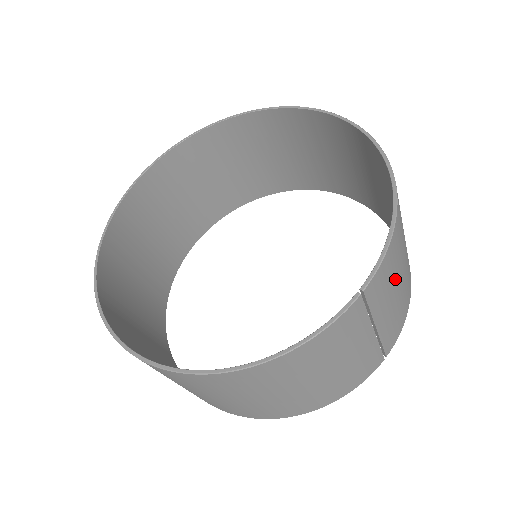
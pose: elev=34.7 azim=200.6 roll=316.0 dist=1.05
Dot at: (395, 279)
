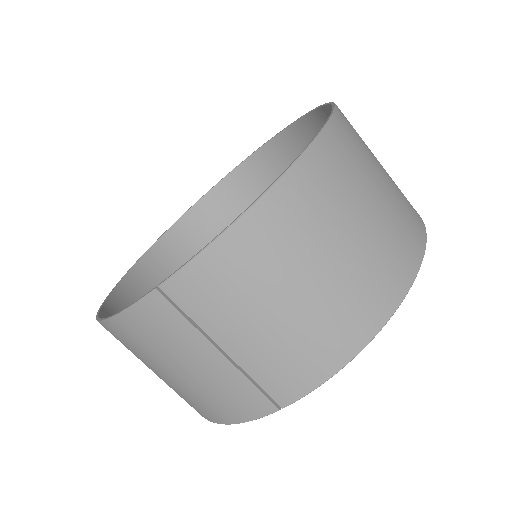
Dot at: (250, 302)
